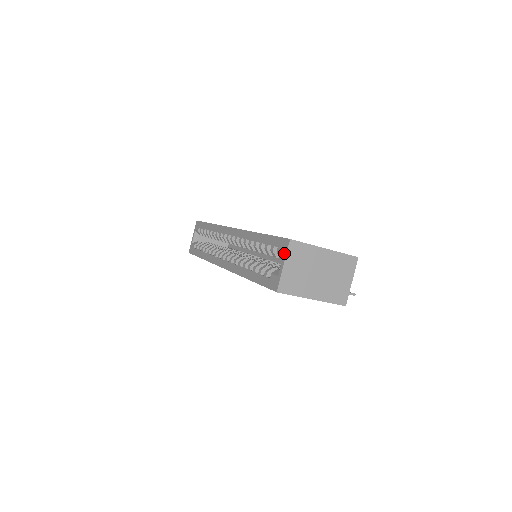
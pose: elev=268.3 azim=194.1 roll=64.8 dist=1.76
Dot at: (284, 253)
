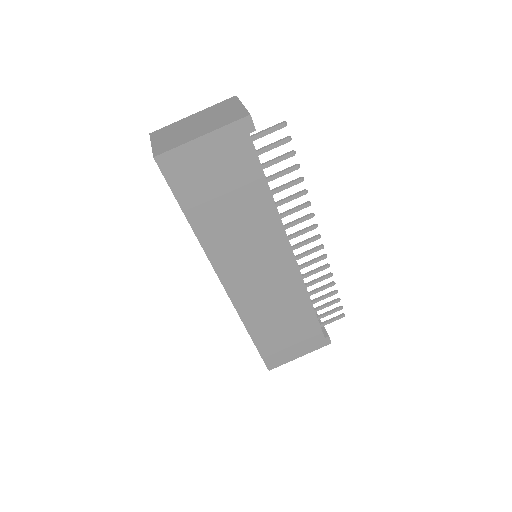
Dot at: occluded
